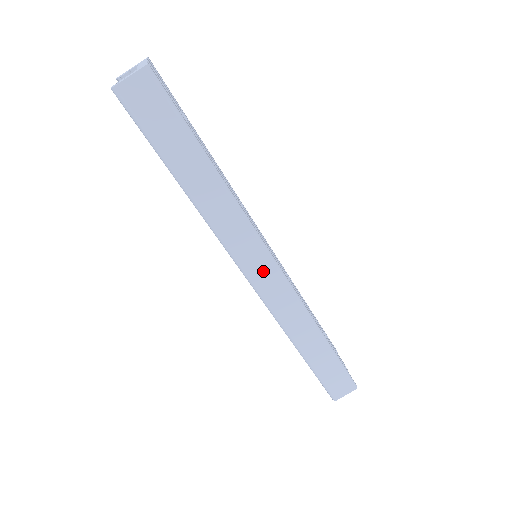
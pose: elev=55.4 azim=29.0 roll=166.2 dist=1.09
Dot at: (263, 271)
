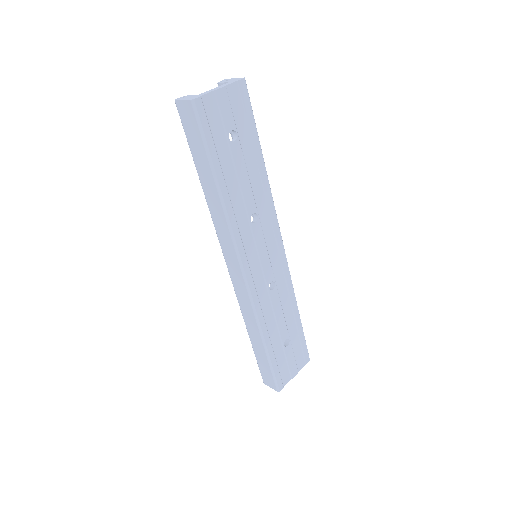
Dot at: (235, 269)
